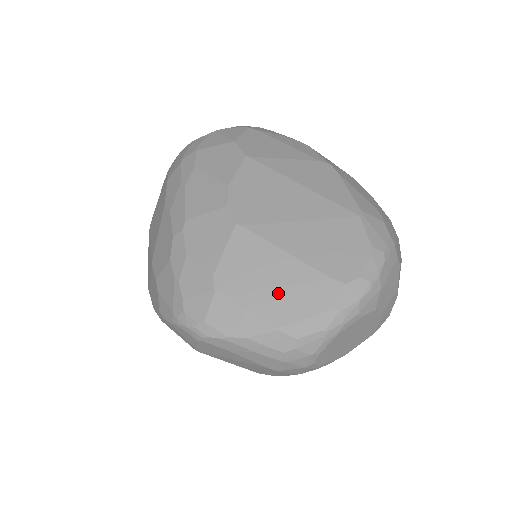
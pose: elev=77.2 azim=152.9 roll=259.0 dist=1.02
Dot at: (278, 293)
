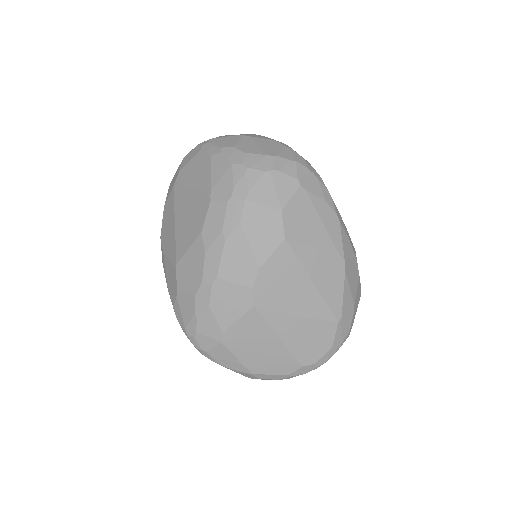
Dot at: (261, 357)
